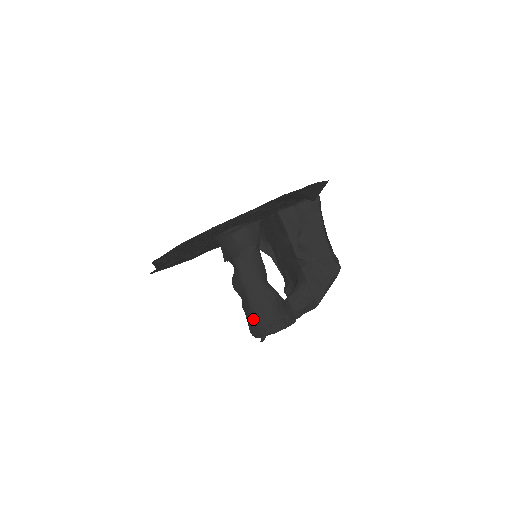
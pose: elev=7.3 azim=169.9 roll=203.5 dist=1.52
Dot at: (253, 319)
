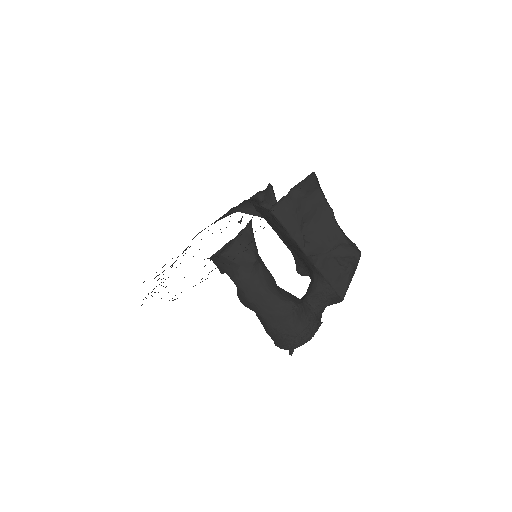
Dot at: (275, 336)
